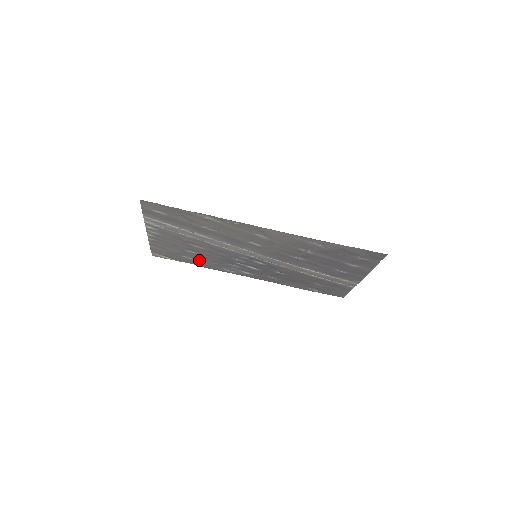
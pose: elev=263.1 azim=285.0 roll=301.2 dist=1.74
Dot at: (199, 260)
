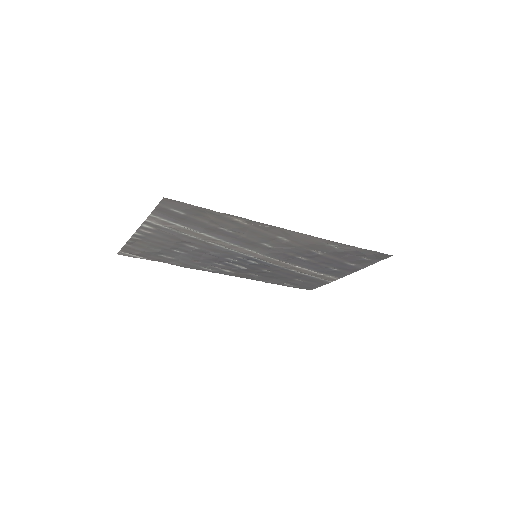
Dot at: (179, 259)
